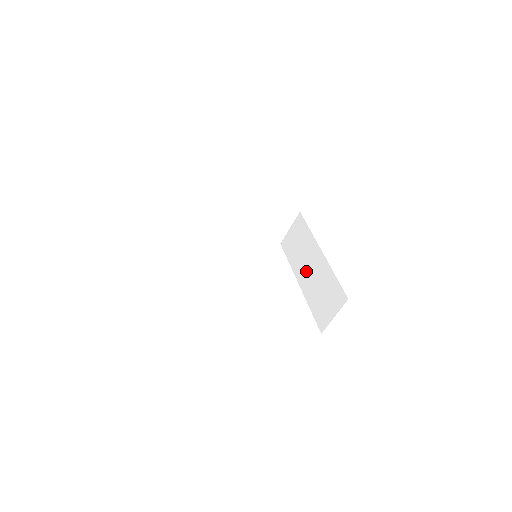
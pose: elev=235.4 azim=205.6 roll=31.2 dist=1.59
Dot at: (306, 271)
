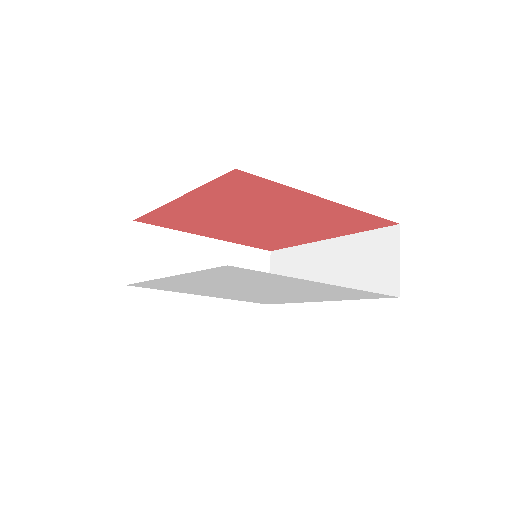
Dot at: (322, 278)
